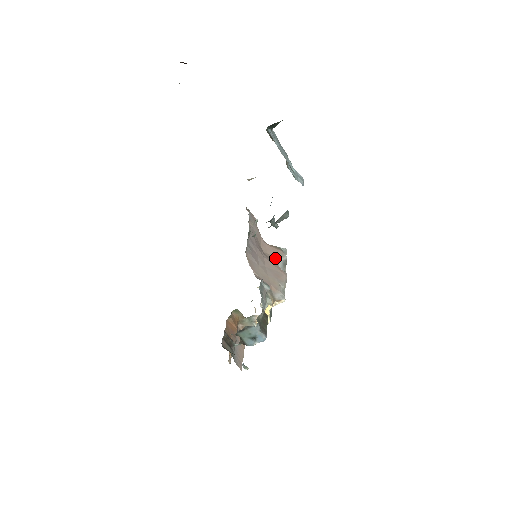
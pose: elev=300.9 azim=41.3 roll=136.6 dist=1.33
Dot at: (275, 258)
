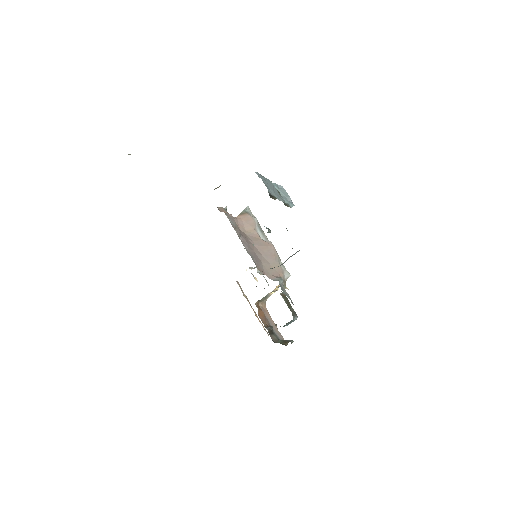
Dot at: (254, 231)
